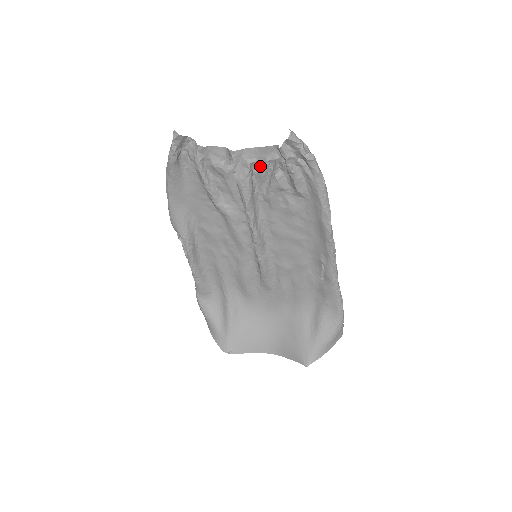
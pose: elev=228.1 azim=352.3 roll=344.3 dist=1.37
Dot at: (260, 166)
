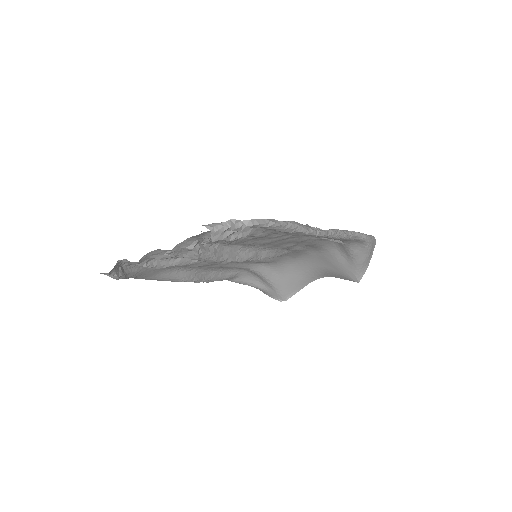
Dot at: (203, 240)
